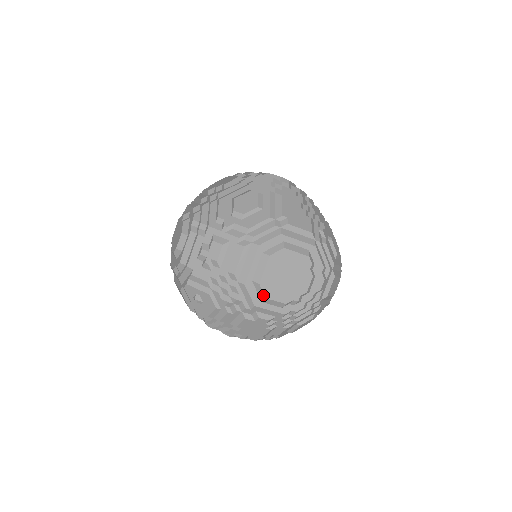
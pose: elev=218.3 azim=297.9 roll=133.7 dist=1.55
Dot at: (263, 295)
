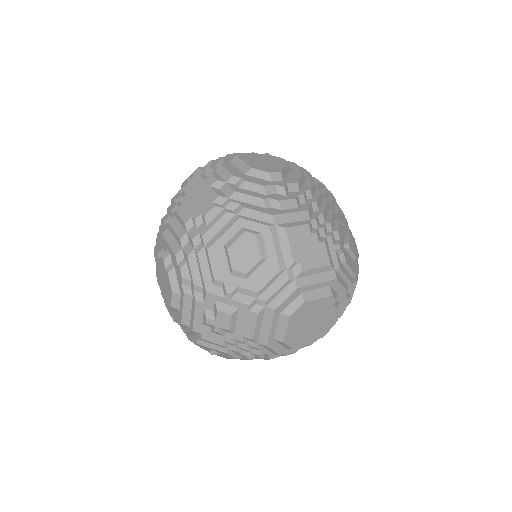
Dot at: (288, 347)
